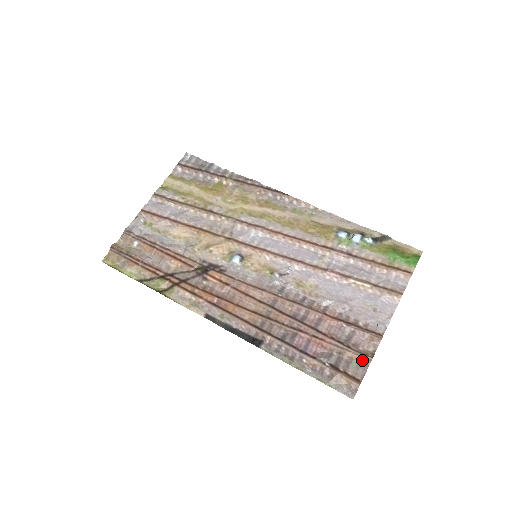
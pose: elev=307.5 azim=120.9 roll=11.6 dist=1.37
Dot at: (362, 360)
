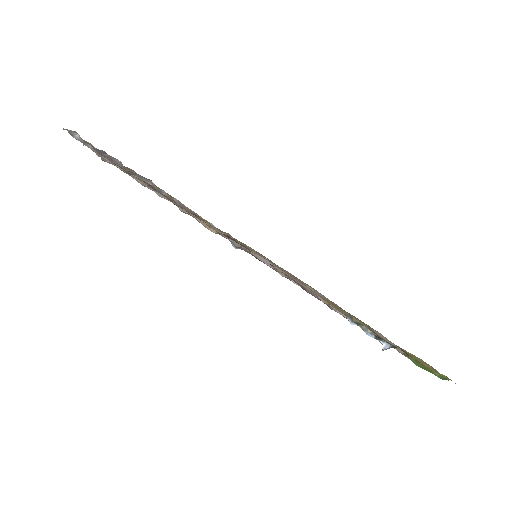
Dot at: occluded
